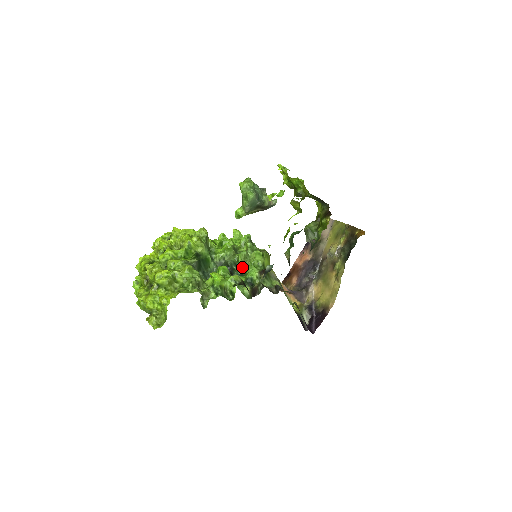
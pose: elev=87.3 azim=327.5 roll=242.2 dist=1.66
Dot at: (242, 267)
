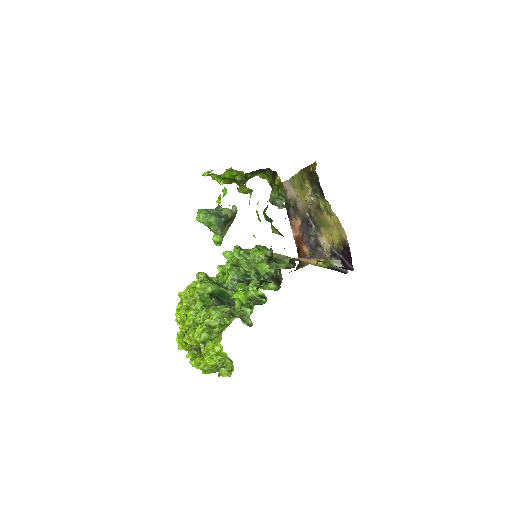
Dot at: (253, 273)
